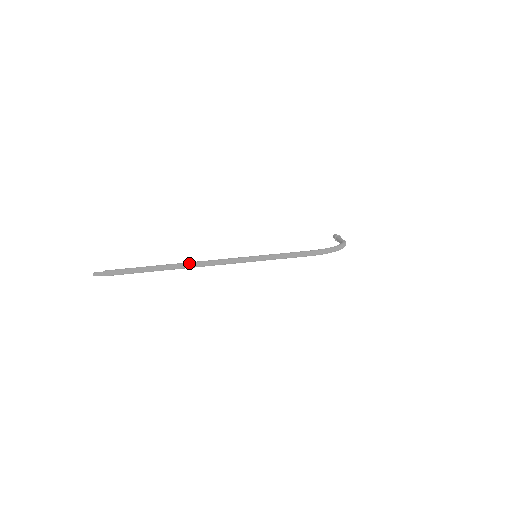
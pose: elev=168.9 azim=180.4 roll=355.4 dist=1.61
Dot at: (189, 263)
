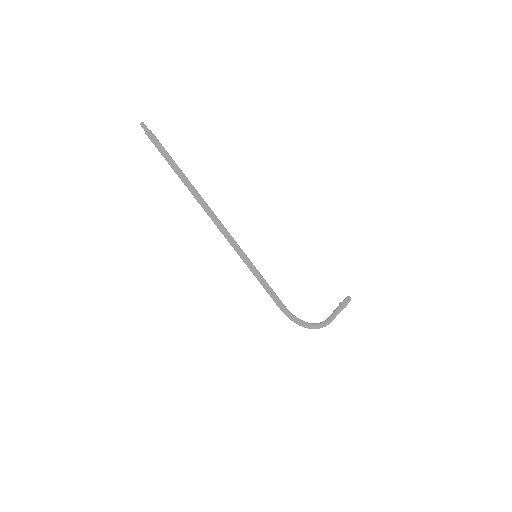
Dot at: (204, 205)
